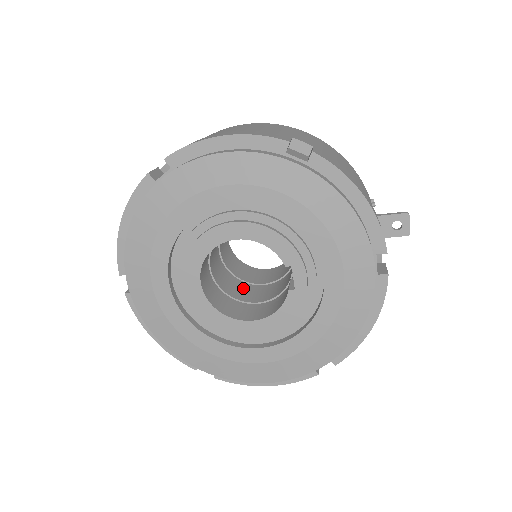
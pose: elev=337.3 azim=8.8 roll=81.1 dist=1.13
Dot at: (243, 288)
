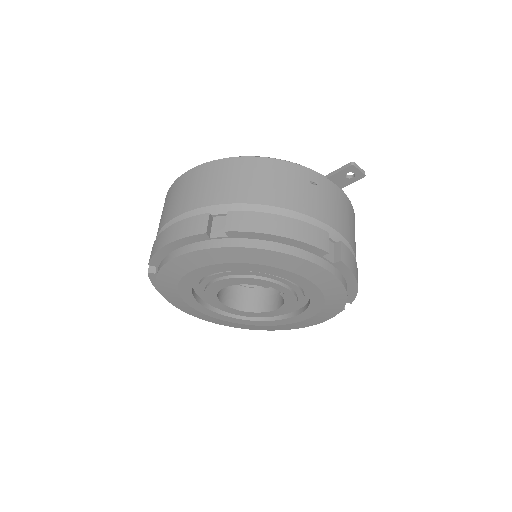
Dot at: occluded
